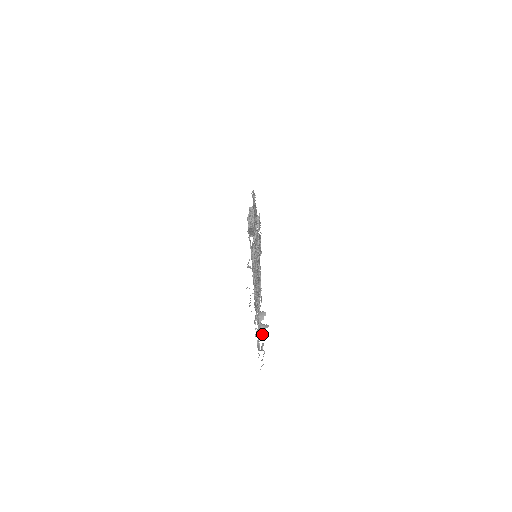
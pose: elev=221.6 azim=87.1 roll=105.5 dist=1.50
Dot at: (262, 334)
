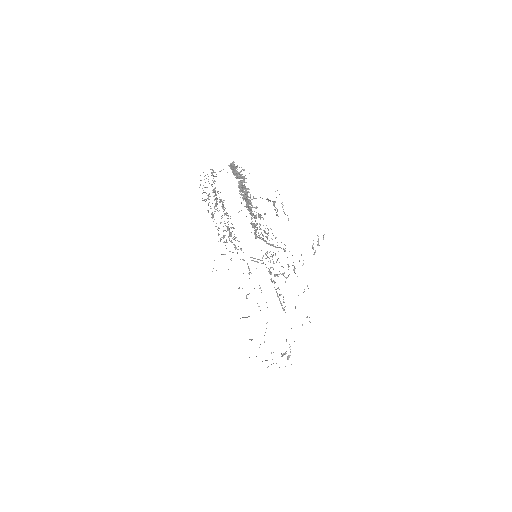
Dot at: occluded
